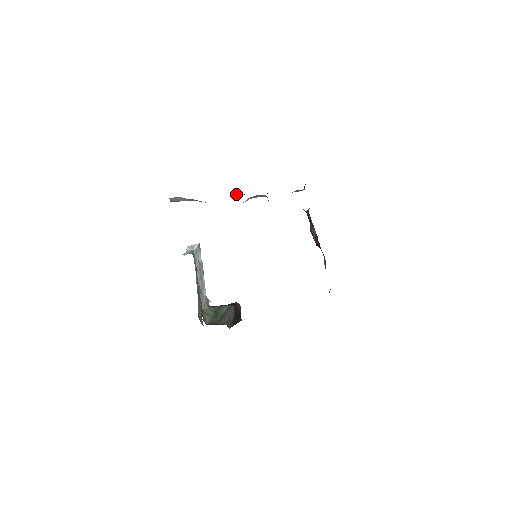
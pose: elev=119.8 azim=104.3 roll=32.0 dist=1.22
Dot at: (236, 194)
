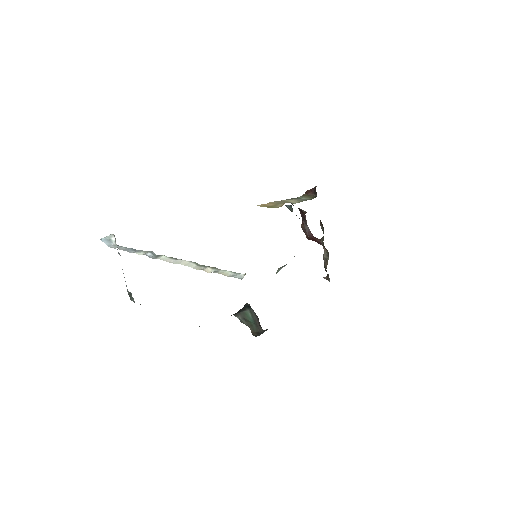
Dot at: (263, 206)
